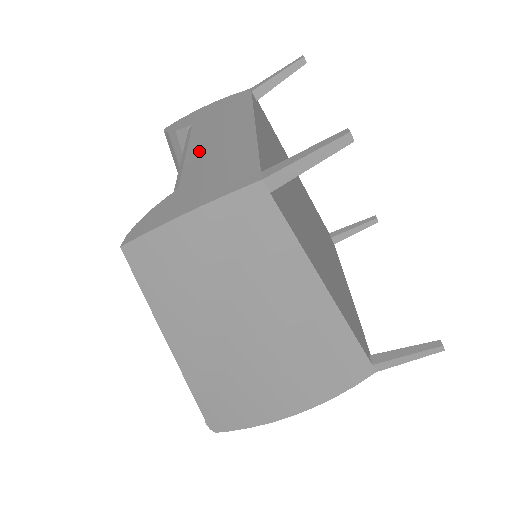
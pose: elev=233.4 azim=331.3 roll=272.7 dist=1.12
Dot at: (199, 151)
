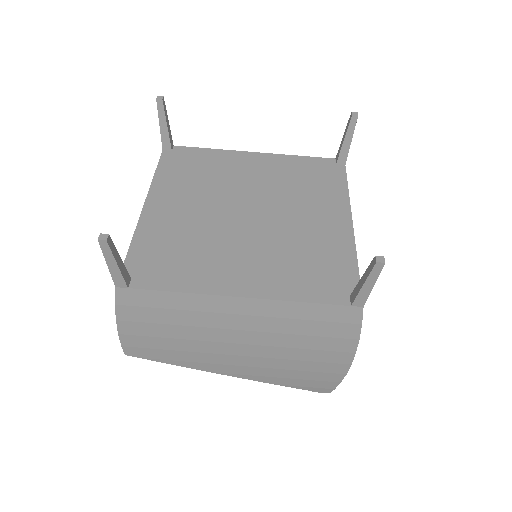
Dot at: occluded
